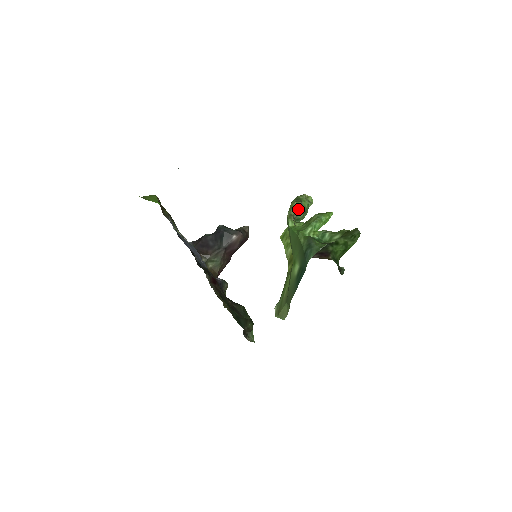
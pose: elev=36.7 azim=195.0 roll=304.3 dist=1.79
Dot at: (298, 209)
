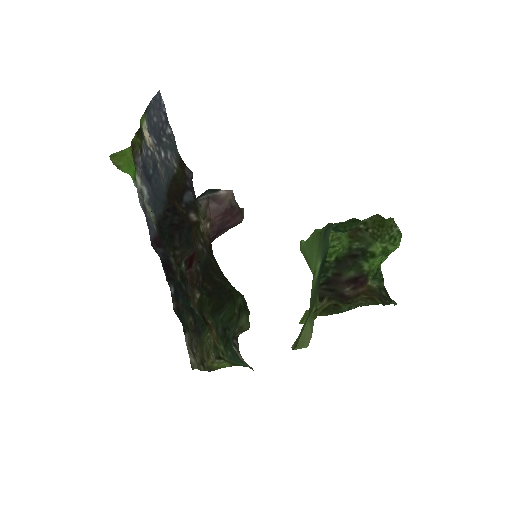
Dot at: occluded
